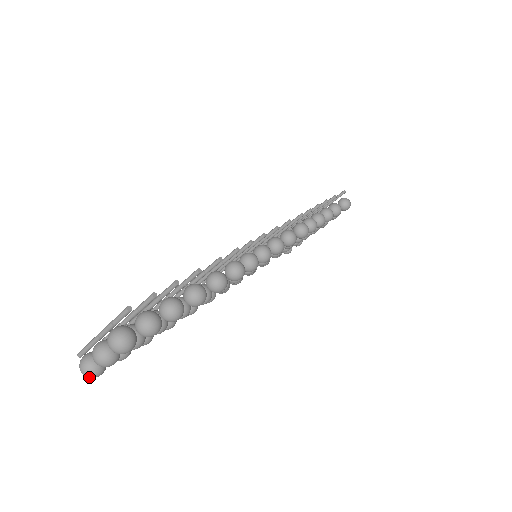
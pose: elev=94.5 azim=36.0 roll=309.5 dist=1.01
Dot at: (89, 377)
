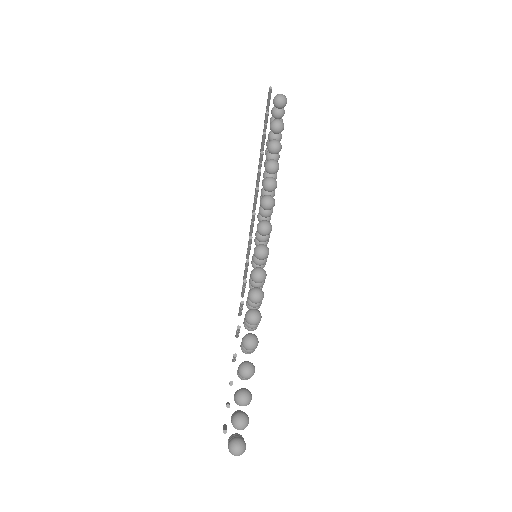
Dot at: occluded
